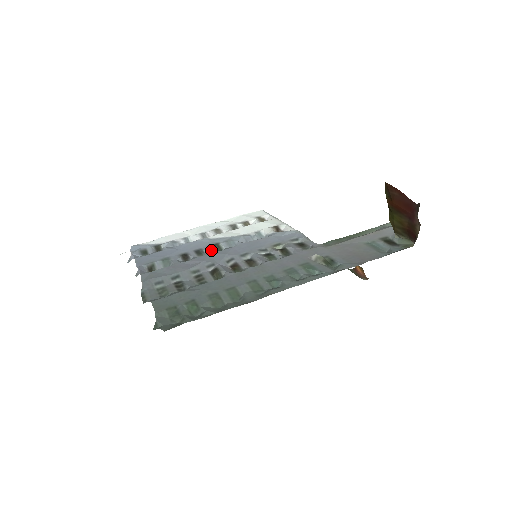
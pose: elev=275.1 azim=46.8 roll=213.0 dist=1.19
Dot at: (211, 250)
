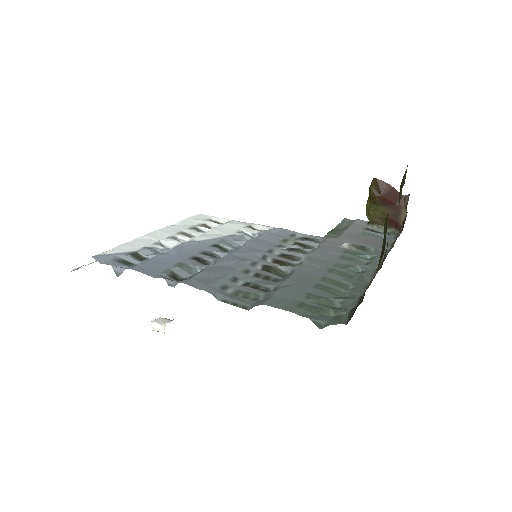
Dot at: (222, 251)
